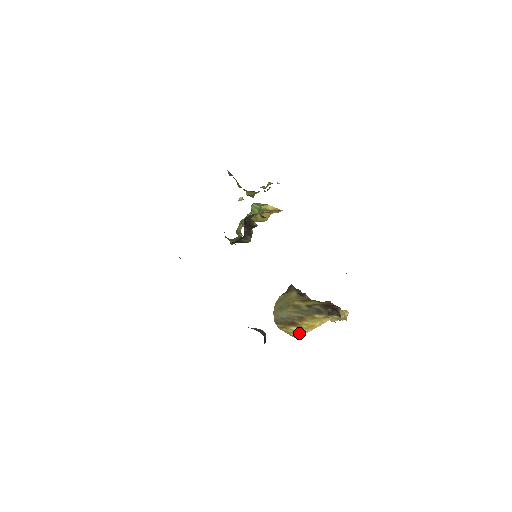
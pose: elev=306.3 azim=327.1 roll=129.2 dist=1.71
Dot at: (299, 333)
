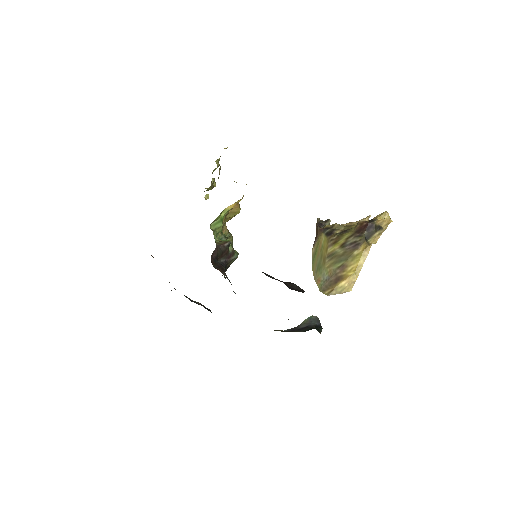
Dot at: (350, 284)
